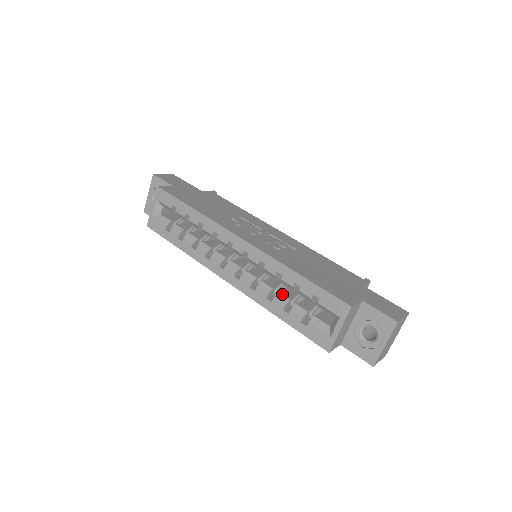
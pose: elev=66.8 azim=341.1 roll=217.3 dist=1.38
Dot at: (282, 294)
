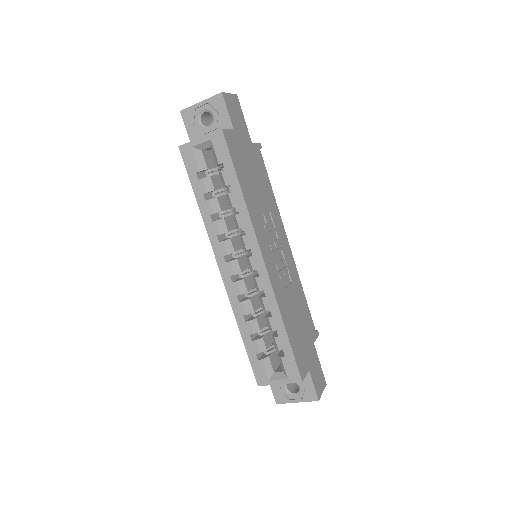
Dot at: (258, 322)
